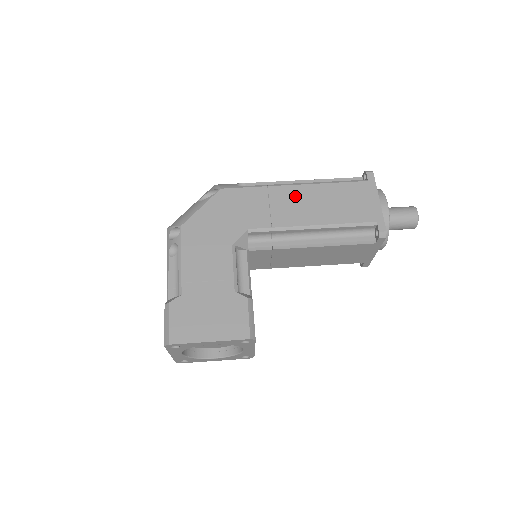
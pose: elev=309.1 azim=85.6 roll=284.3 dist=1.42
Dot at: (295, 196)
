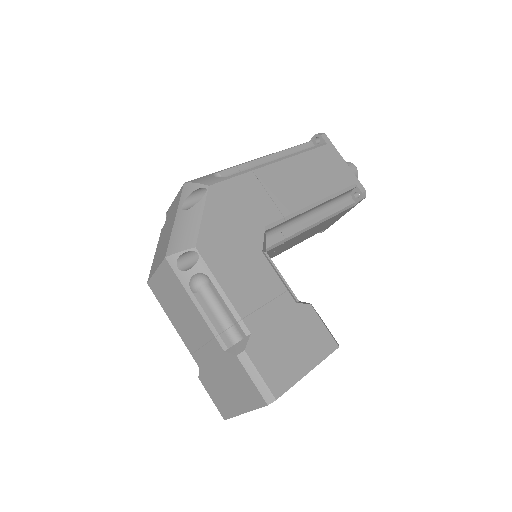
Dot at: (283, 175)
